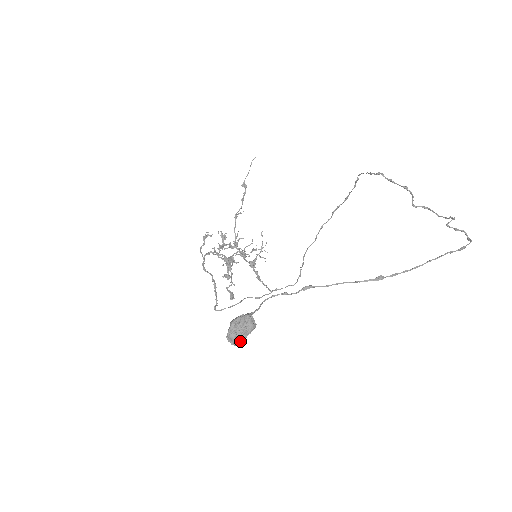
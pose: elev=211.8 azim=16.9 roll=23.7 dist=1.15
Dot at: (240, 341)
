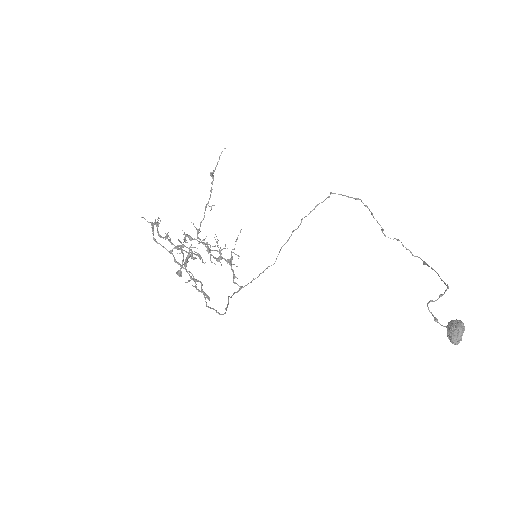
Dot at: occluded
